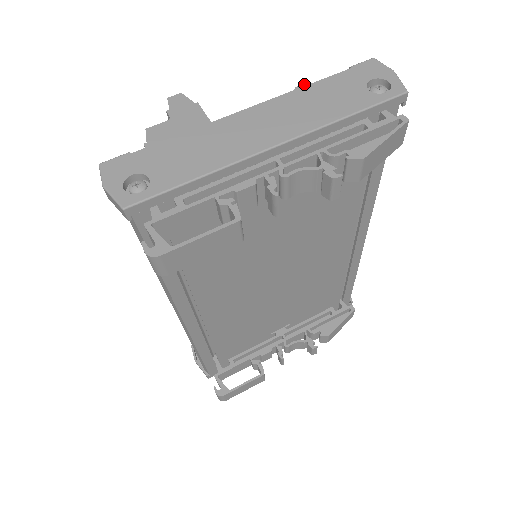
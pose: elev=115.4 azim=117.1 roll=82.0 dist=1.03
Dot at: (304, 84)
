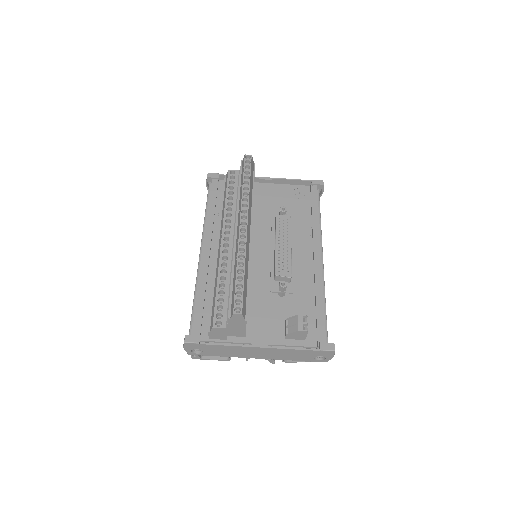
Dot at: (304, 331)
